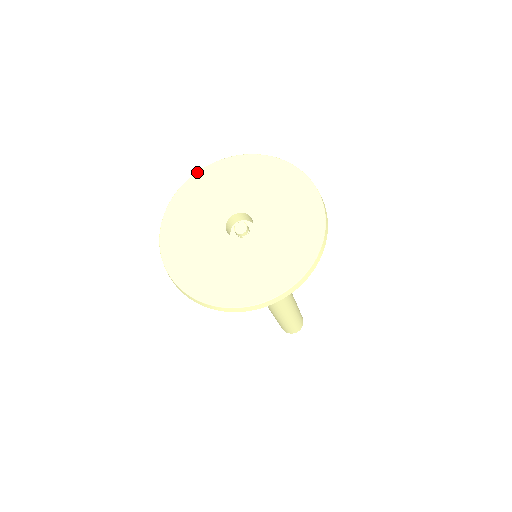
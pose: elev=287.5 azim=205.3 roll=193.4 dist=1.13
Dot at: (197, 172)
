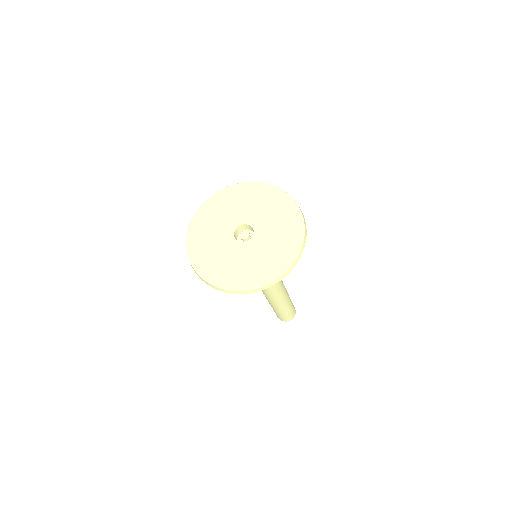
Dot at: (234, 184)
